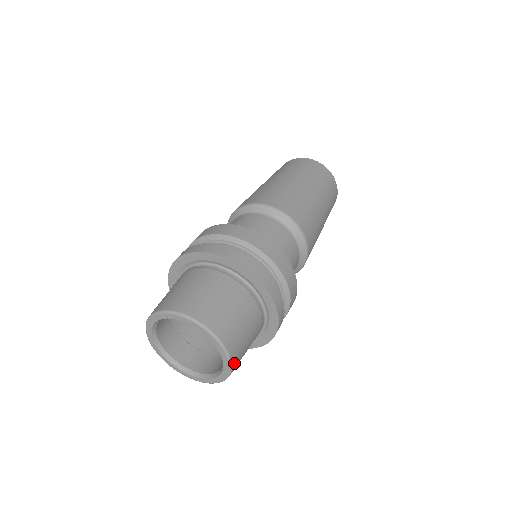
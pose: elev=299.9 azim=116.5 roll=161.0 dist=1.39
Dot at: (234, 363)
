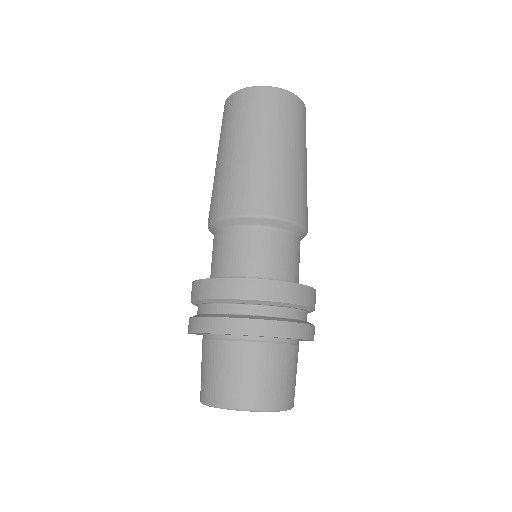
Dot at: (293, 403)
